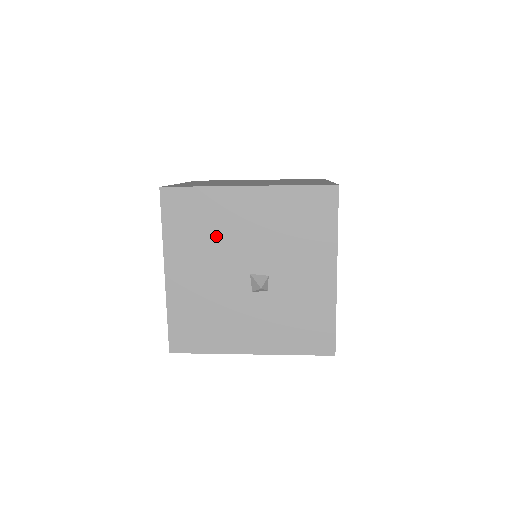
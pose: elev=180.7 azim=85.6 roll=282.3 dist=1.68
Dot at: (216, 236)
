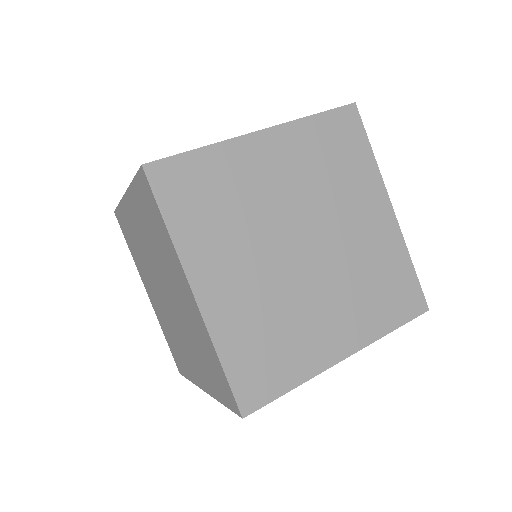
Dot at: occluded
